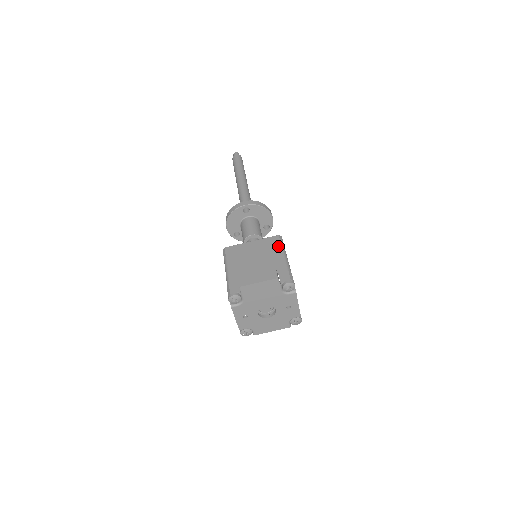
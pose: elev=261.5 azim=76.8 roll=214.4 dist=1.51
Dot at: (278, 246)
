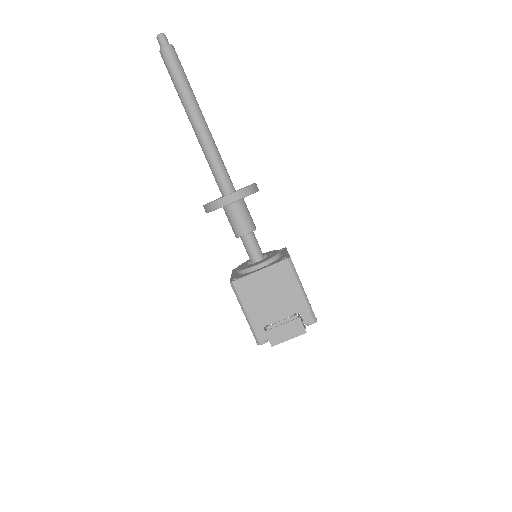
Dot at: (291, 276)
